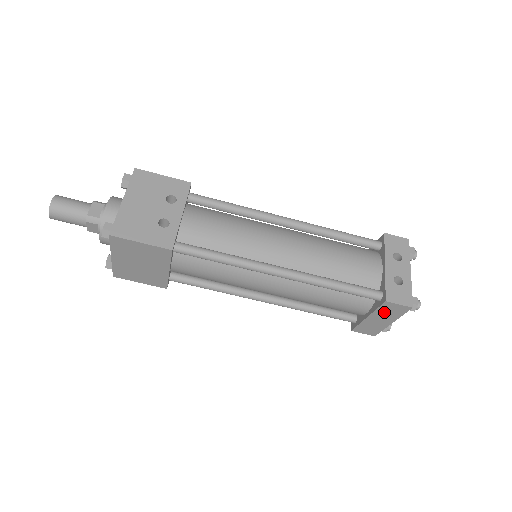
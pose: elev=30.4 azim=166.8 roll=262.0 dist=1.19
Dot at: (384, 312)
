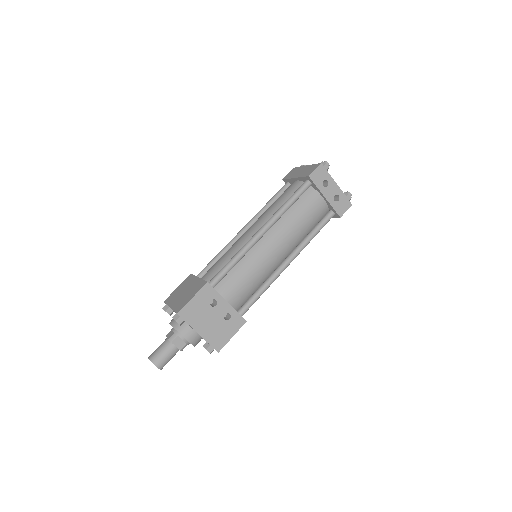
Dot at: occluded
